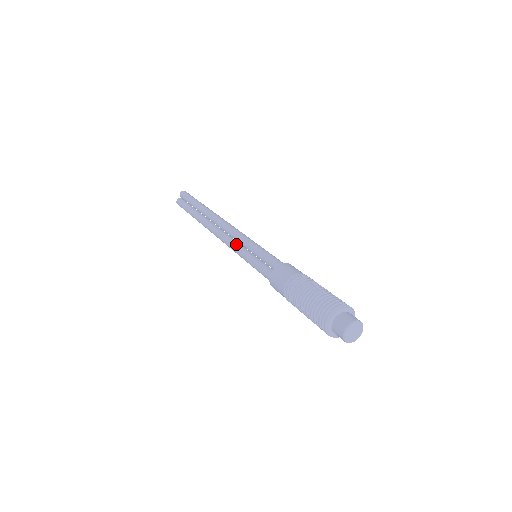
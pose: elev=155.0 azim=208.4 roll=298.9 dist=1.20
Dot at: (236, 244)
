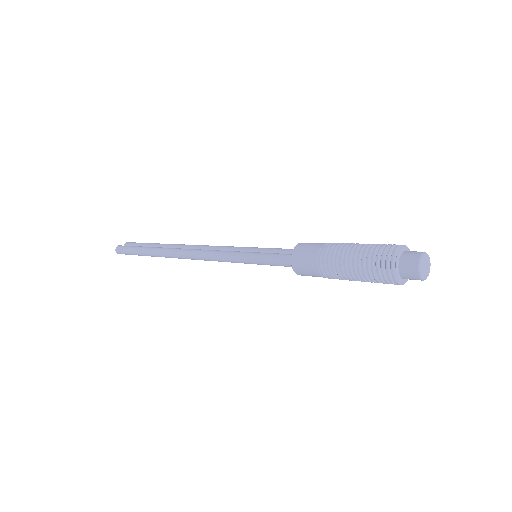
Dot at: (226, 250)
